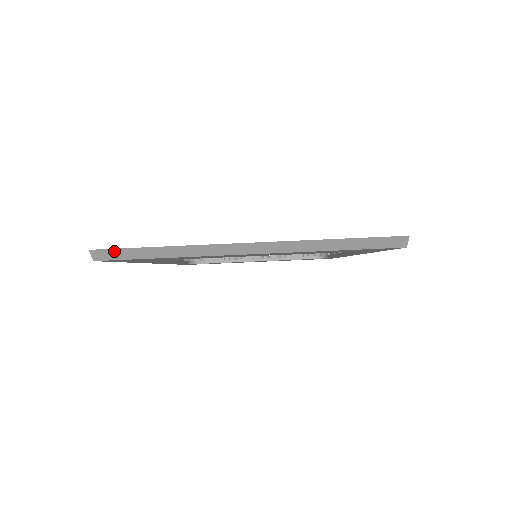
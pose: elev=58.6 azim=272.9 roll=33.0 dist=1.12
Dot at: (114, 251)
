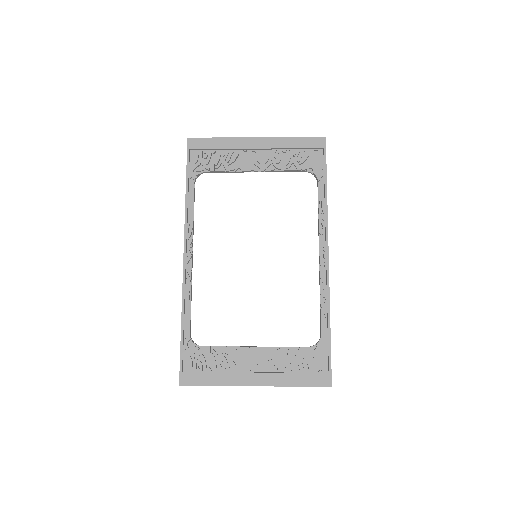
Dot at: (191, 384)
